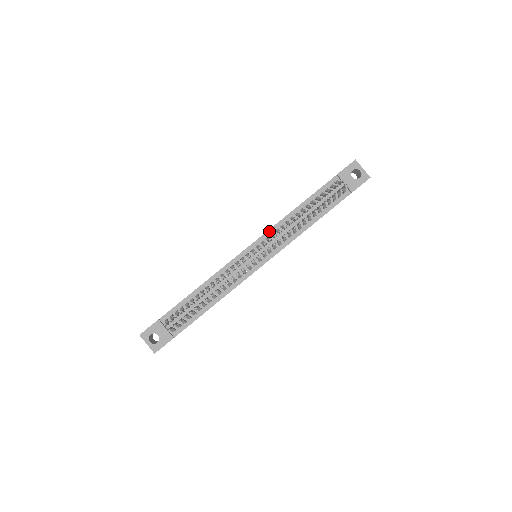
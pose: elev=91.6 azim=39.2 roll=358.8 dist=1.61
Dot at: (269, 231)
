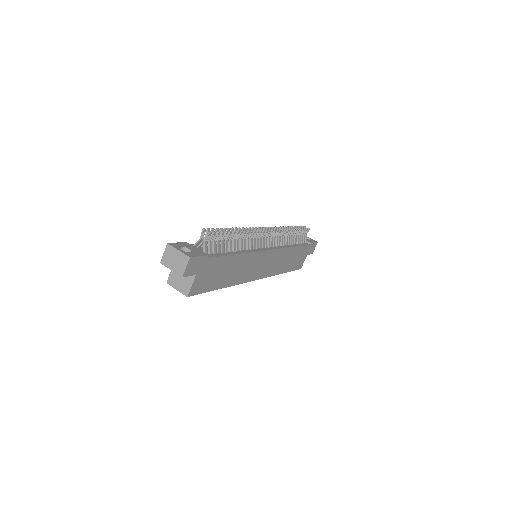
Dot at: occluded
